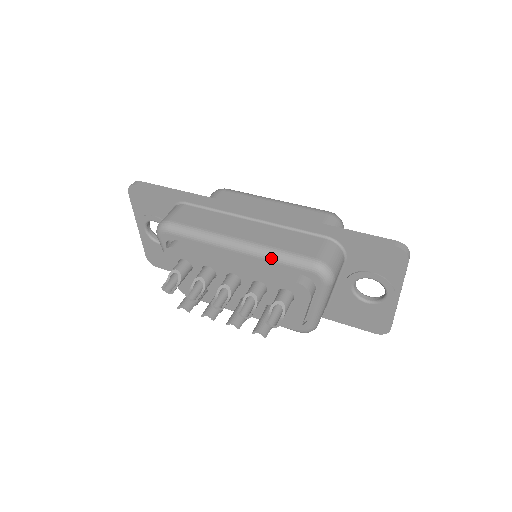
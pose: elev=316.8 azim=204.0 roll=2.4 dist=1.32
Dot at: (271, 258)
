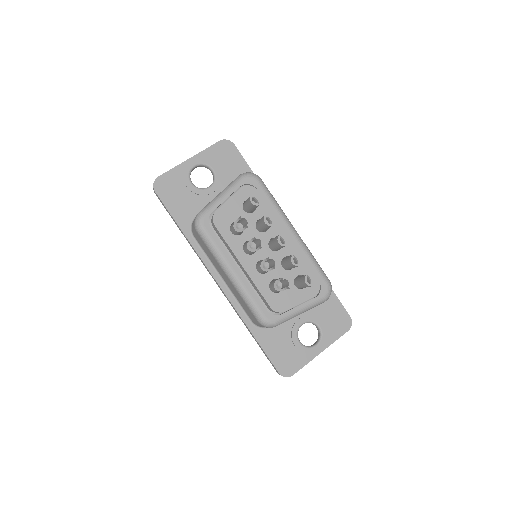
Dot at: (310, 255)
